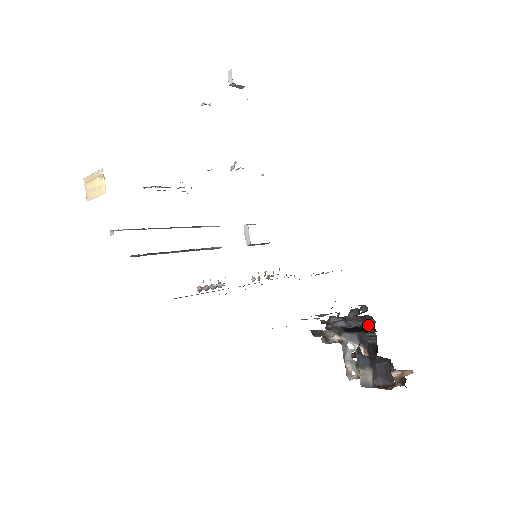
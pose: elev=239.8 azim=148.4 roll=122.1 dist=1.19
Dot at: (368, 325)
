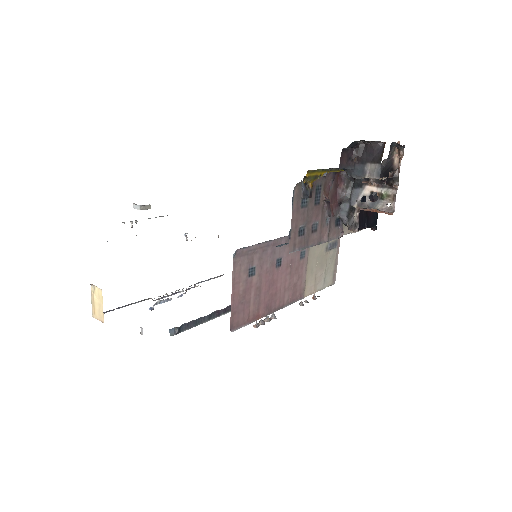
Dot at: (353, 180)
